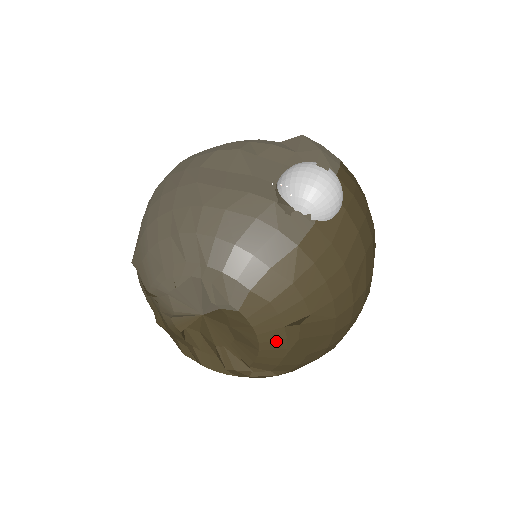
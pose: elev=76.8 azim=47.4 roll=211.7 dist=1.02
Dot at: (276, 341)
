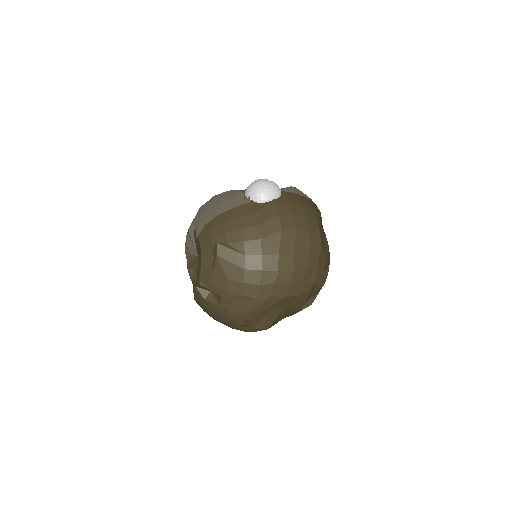
Dot at: (209, 258)
